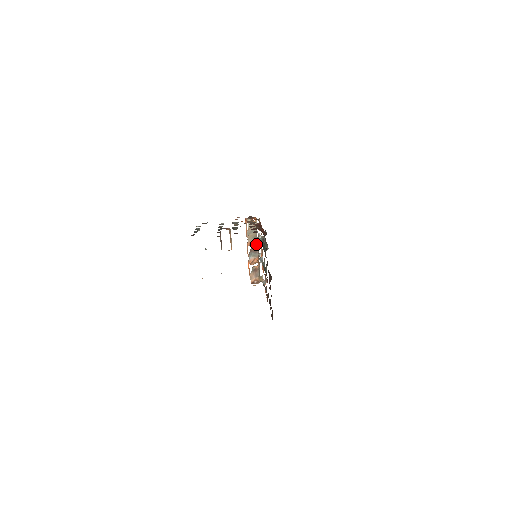
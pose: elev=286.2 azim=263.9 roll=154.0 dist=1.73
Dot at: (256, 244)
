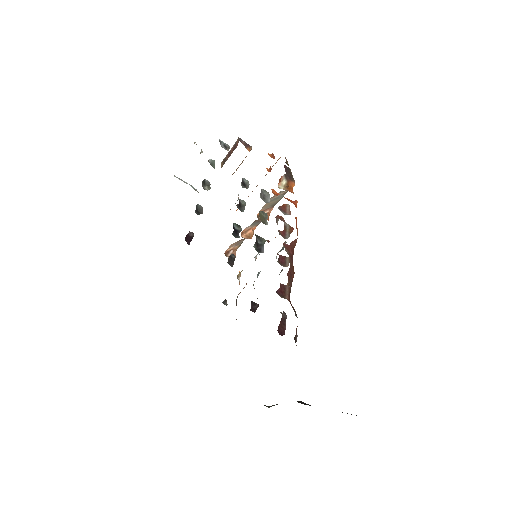
Dot at: (268, 218)
